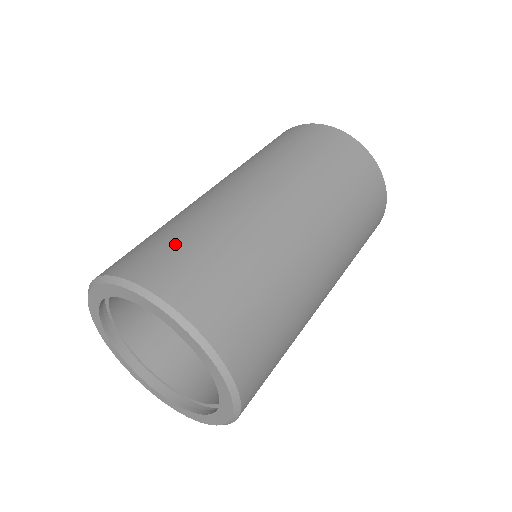
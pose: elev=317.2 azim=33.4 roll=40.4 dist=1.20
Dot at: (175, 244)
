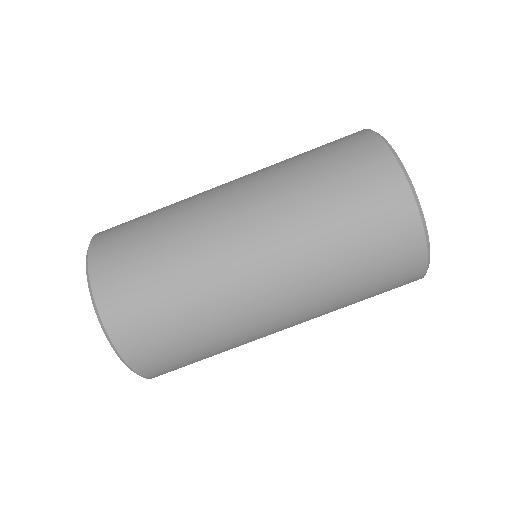
Dot at: (149, 296)
